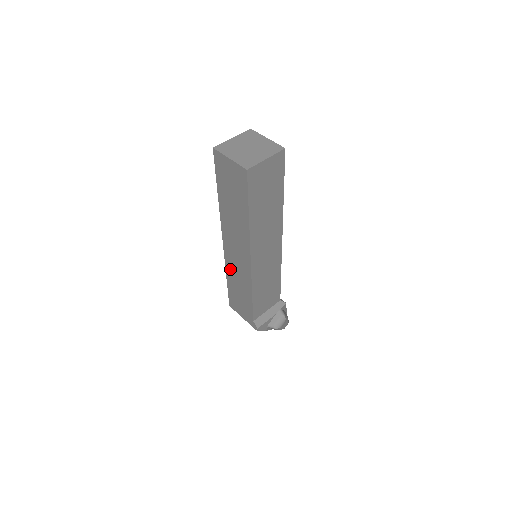
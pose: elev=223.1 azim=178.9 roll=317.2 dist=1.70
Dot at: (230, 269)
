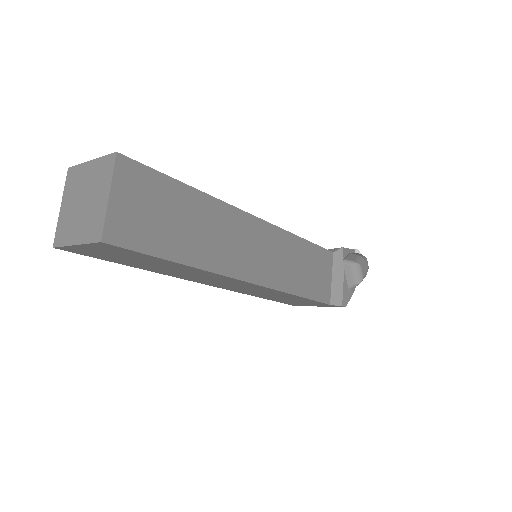
Dot at: (249, 293)
